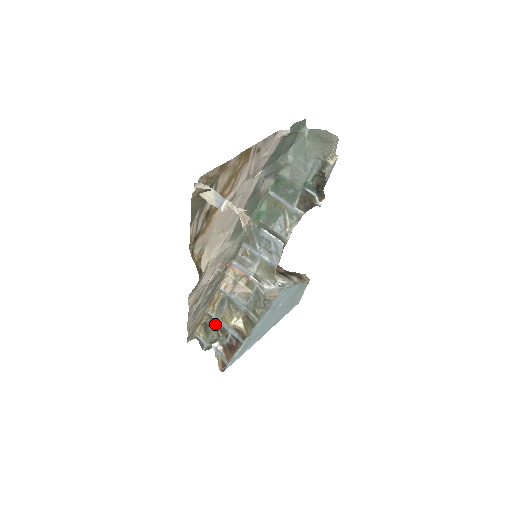
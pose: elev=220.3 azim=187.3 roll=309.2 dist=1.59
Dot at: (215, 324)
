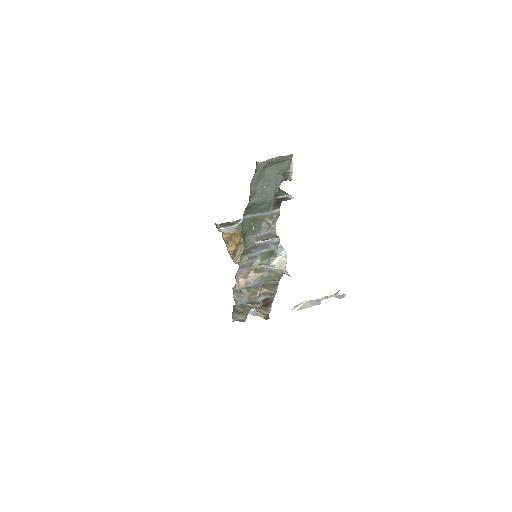
Dot at: occluded
